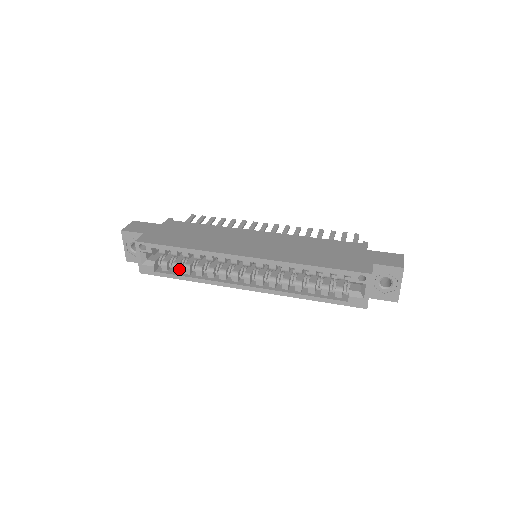
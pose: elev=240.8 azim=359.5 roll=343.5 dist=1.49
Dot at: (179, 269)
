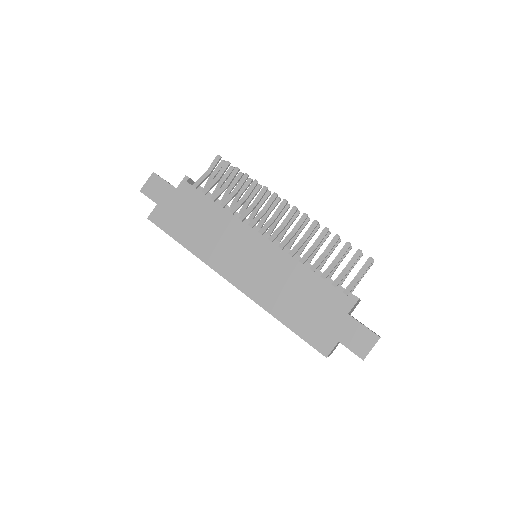
Dot at: occluded
